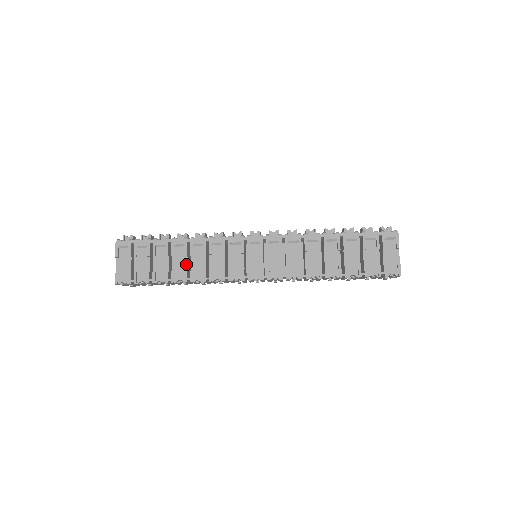
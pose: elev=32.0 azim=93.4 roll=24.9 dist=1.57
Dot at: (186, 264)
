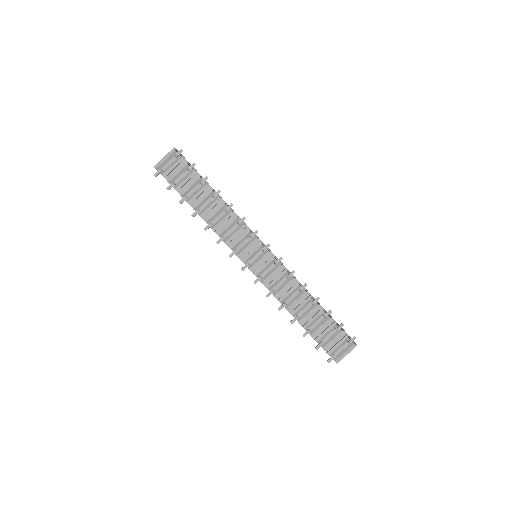
Dot at: occluded
